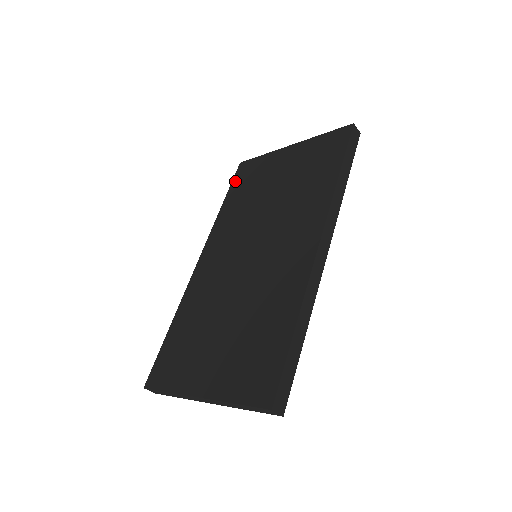
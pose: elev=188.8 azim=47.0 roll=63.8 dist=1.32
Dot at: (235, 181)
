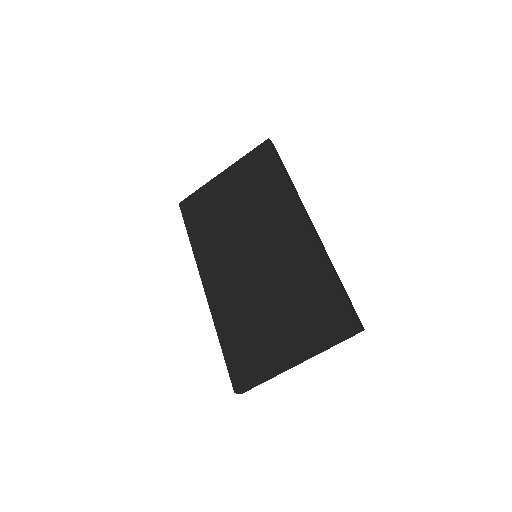
Dot at: (187, 218)
